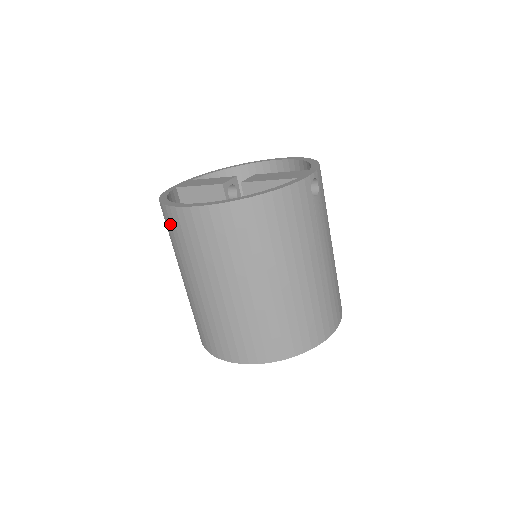
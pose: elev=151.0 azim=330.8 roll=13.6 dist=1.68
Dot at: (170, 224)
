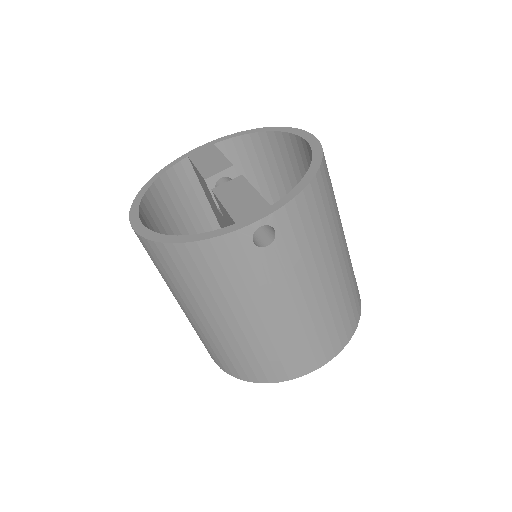
Dot at: occluded
